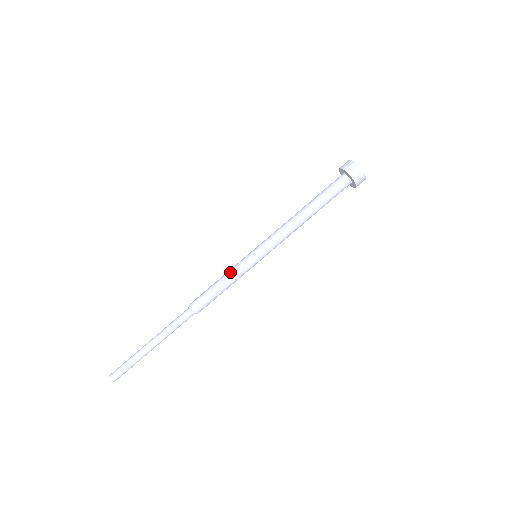
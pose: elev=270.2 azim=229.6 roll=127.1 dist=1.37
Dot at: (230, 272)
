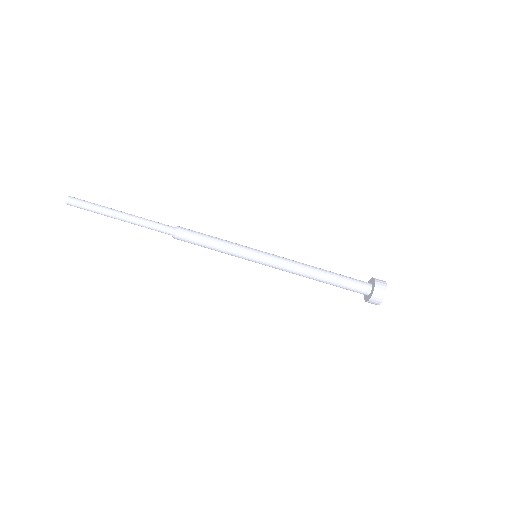
Dot at: (228, 245)
